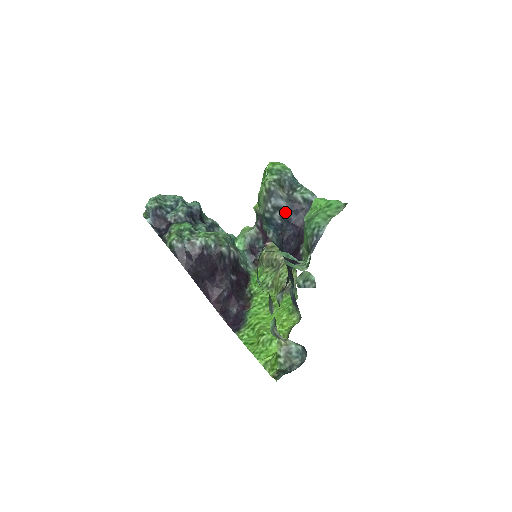
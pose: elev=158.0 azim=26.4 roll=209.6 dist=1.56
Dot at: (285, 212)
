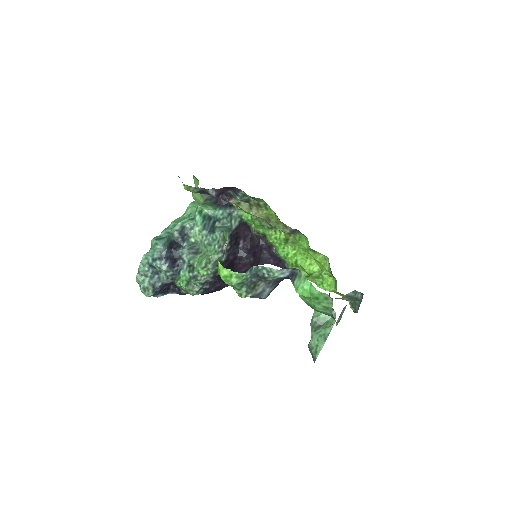
Dot at: (274, 288)
